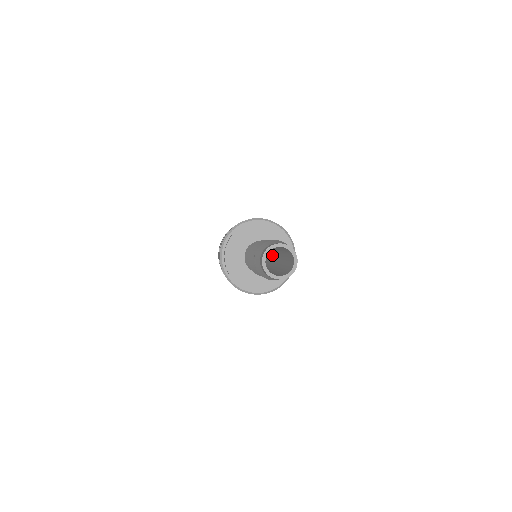
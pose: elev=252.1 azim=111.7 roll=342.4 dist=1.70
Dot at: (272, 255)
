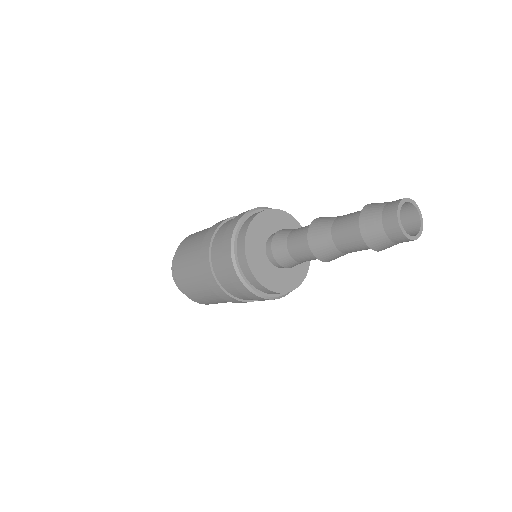
Dot at: occluded
